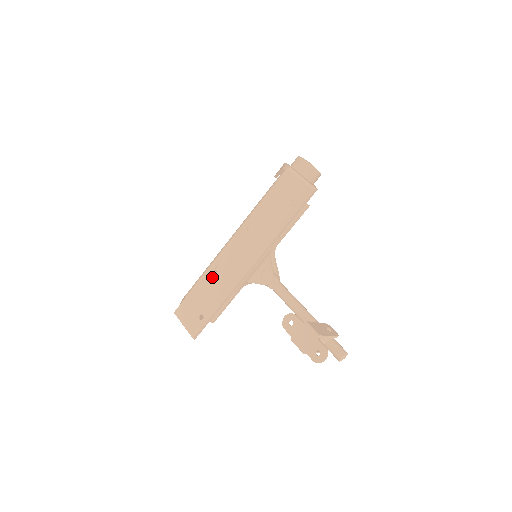
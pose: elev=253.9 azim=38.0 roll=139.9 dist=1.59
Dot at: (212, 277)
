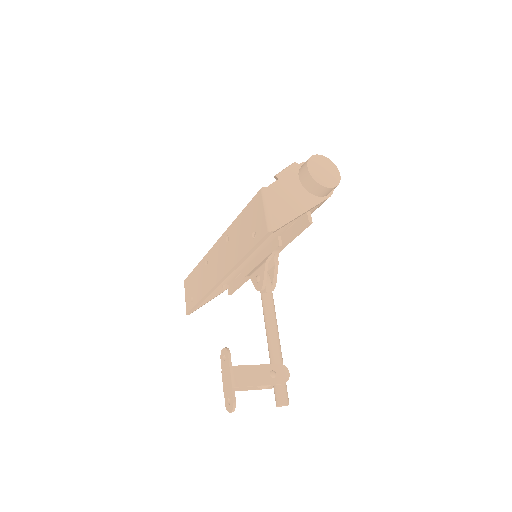
Dot at: (202, 268)
